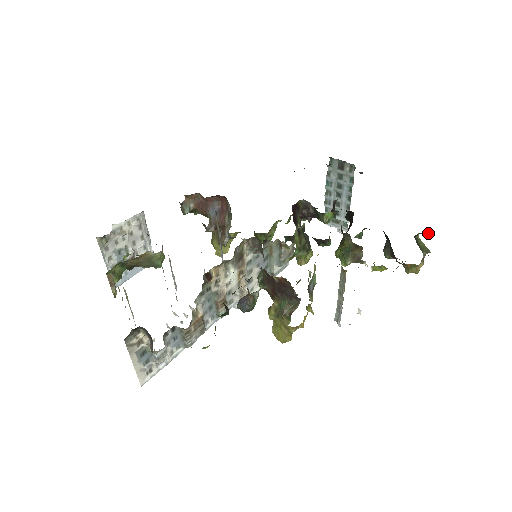
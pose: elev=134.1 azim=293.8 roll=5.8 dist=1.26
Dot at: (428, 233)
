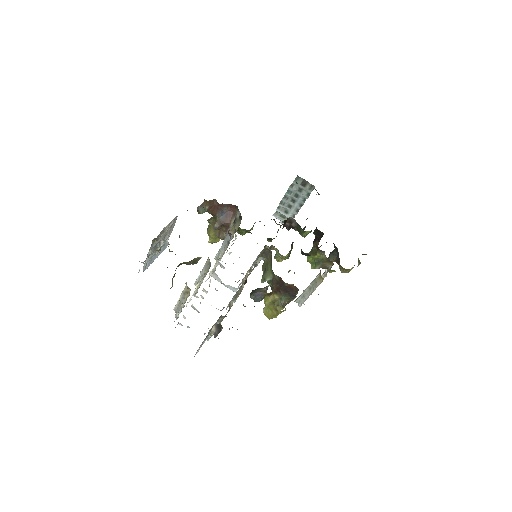
Dot at: (366, 254)
